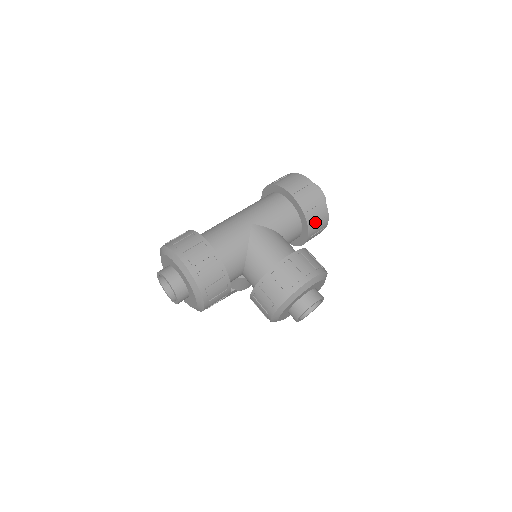
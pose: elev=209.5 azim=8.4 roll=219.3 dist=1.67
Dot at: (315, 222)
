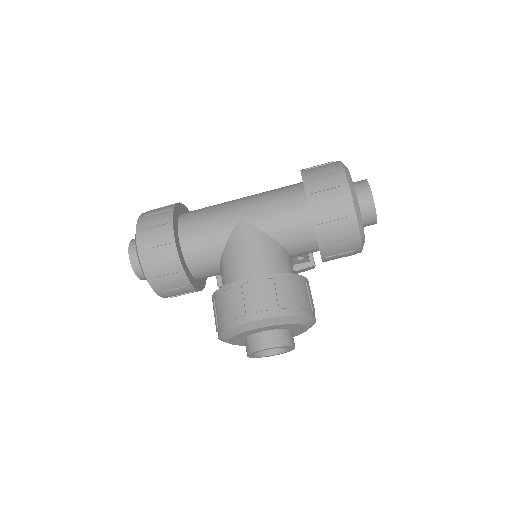
Dot at: (333, 240)
